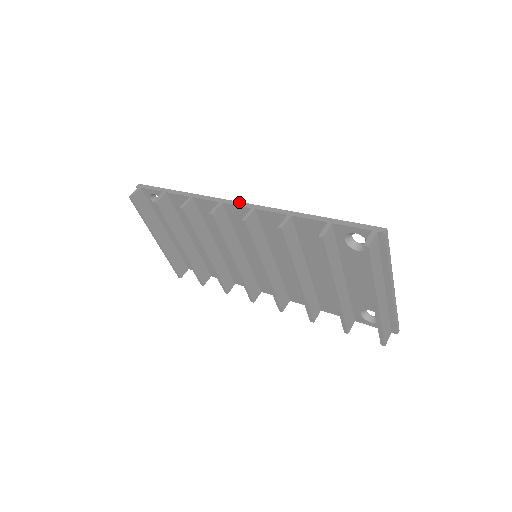
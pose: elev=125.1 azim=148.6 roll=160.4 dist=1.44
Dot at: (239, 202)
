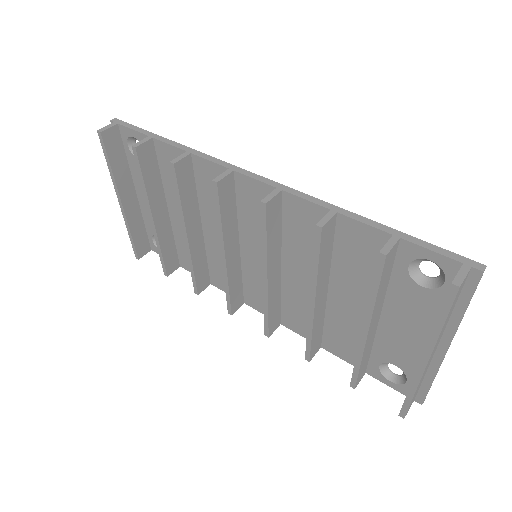
Dot at: (259, 175)
